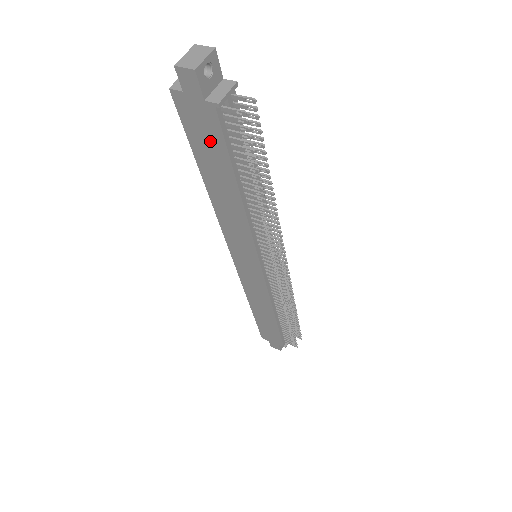
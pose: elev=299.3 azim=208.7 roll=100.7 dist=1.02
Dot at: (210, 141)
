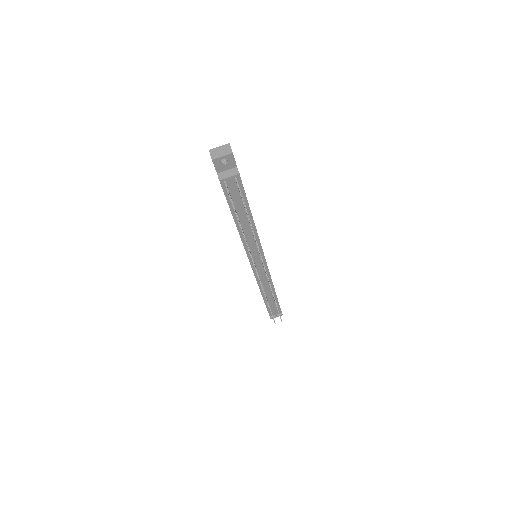
Dot at: occluded
